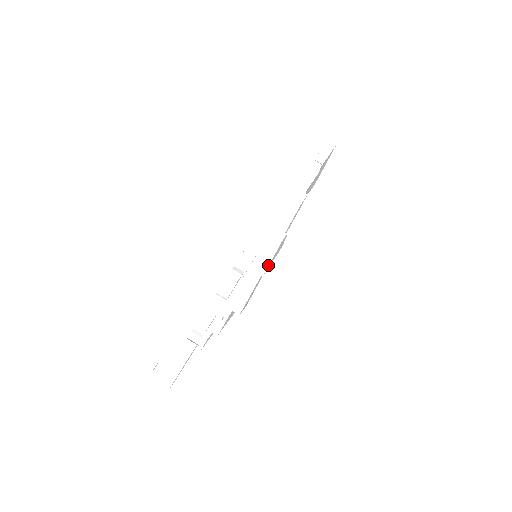
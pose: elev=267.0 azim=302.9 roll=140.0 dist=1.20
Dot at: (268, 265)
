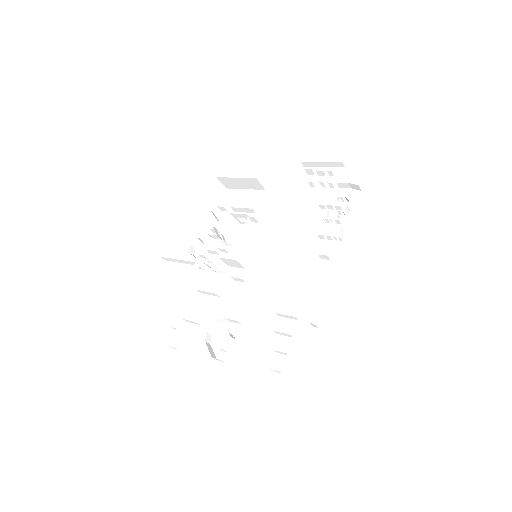
Dot at: (303, 357)
